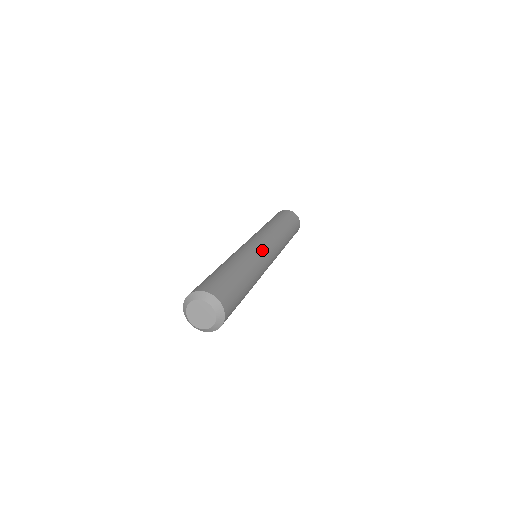
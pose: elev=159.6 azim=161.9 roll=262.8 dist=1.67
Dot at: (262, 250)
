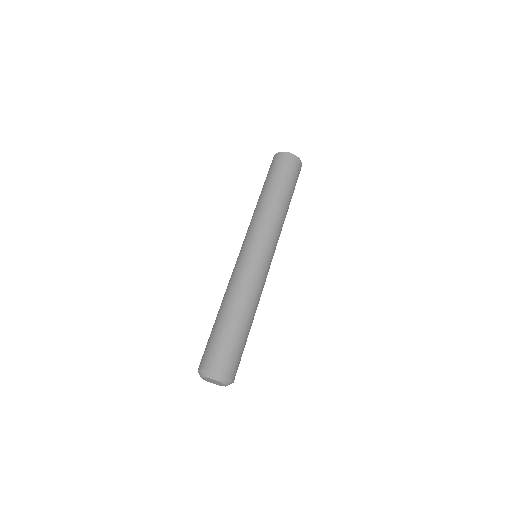
Dot at: (249, 261)
